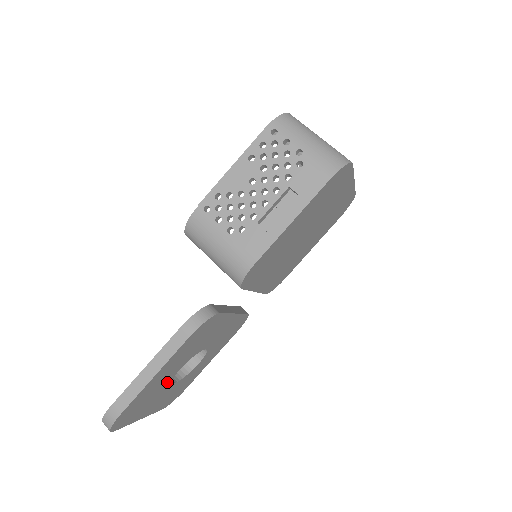
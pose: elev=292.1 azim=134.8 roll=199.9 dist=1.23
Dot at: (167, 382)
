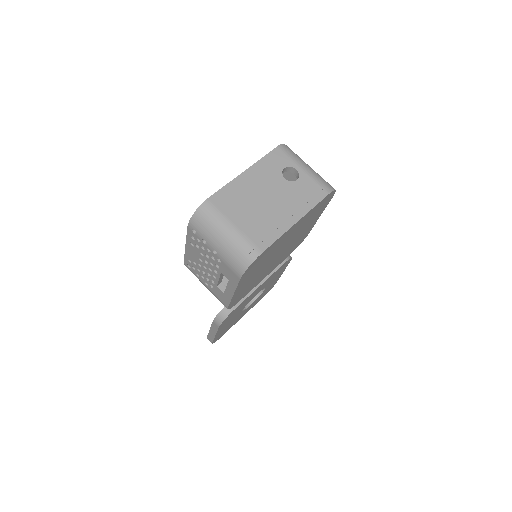
Dot at: (239, 315)
